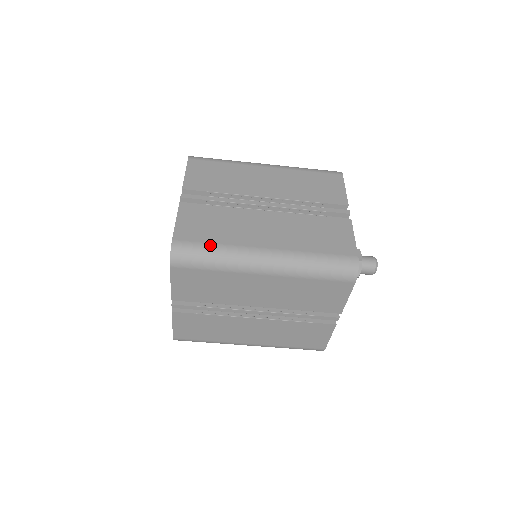
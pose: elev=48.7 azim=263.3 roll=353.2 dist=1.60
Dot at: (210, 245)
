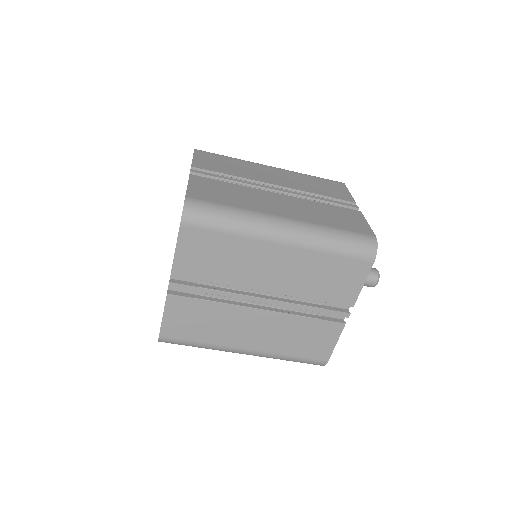
Dot at: (226, 206)
